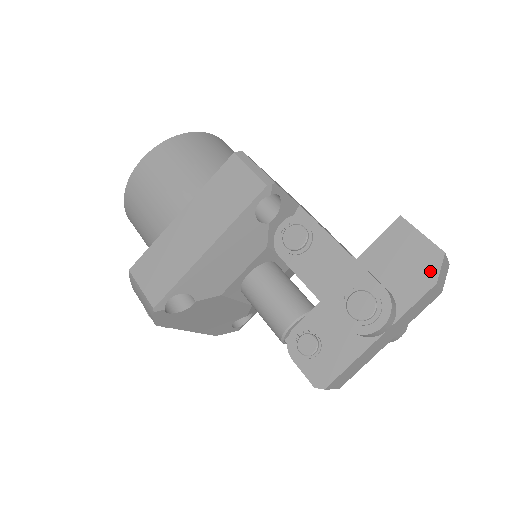
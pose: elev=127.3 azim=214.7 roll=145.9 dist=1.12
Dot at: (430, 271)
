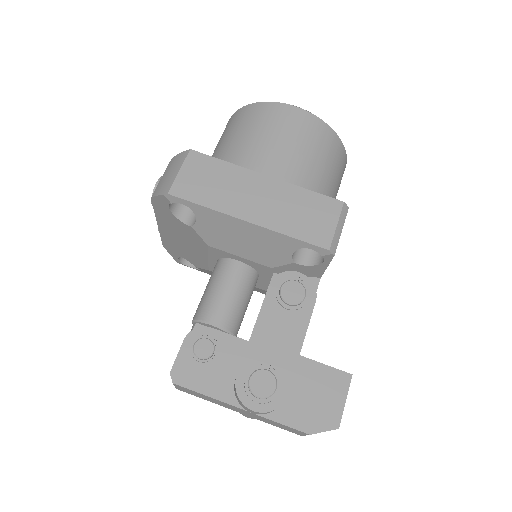
Dot at: (318, 424)
